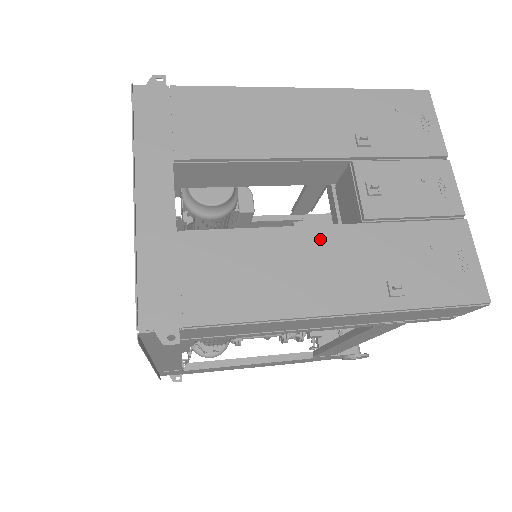
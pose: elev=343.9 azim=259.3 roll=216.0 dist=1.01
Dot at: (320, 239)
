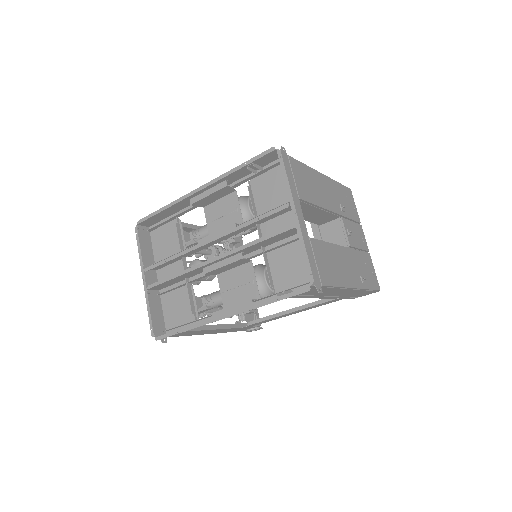
Dot at: (343, 252)
